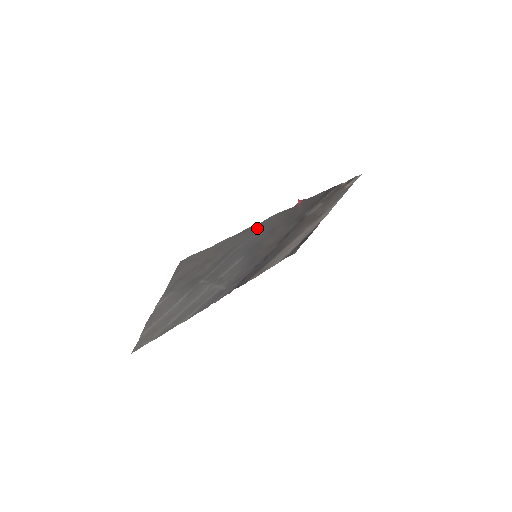
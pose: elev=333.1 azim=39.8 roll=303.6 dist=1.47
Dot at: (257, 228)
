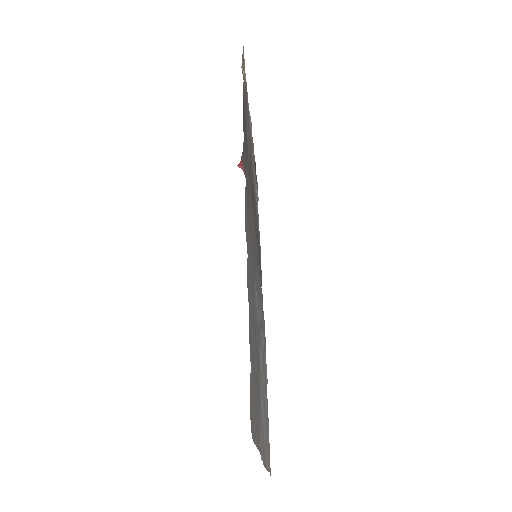
Dot at: occluded
